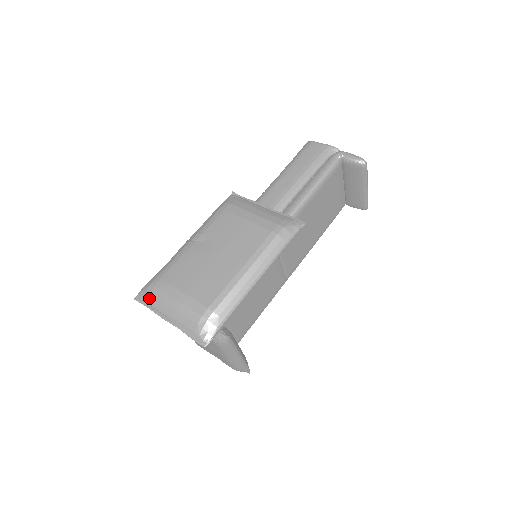
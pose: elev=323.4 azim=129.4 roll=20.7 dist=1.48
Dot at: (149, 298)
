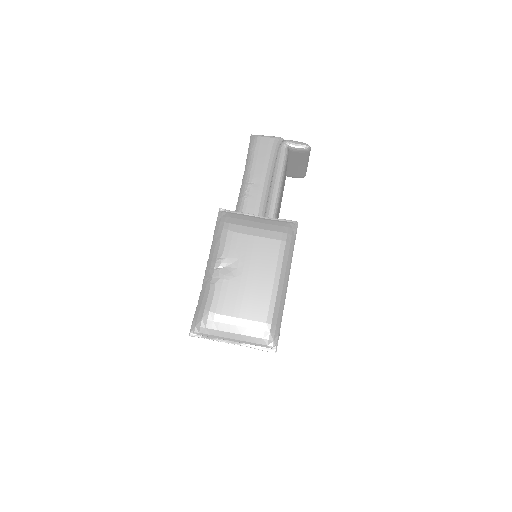
Dot at: (206, 331)
